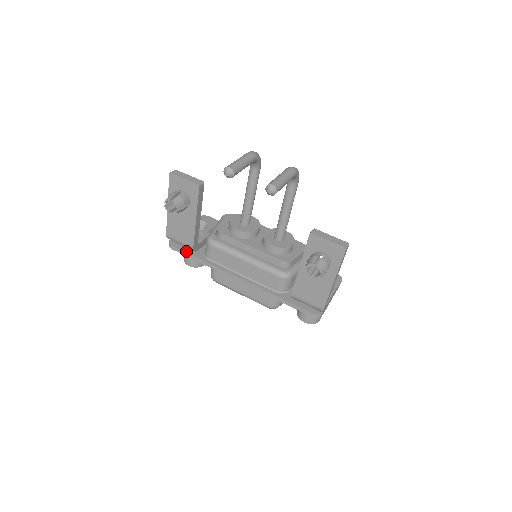
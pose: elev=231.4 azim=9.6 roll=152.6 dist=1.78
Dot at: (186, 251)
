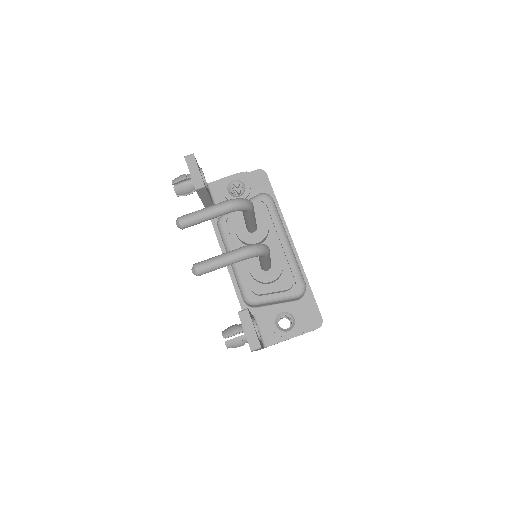
Dot at: occluded
